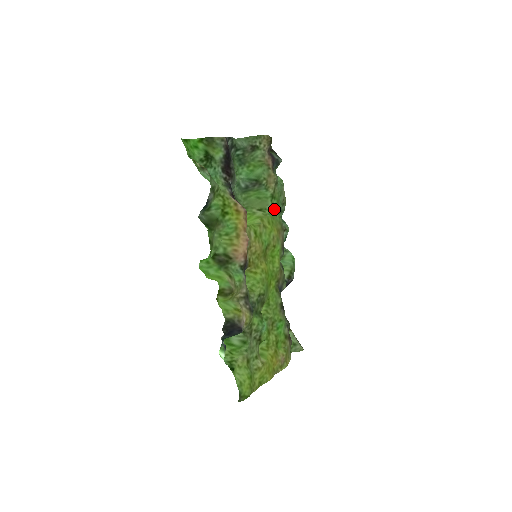
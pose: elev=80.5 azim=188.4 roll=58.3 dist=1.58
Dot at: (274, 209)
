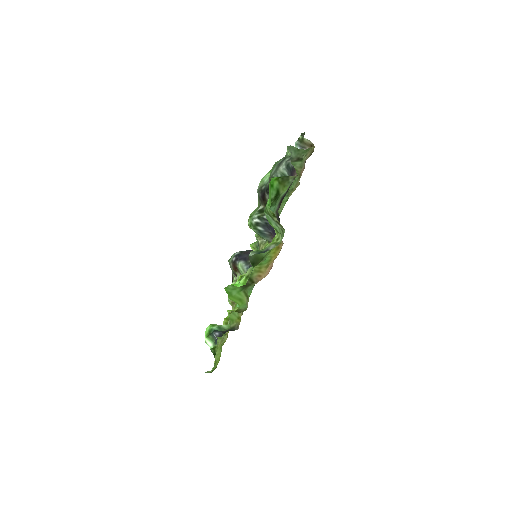
Dot at: occluded
